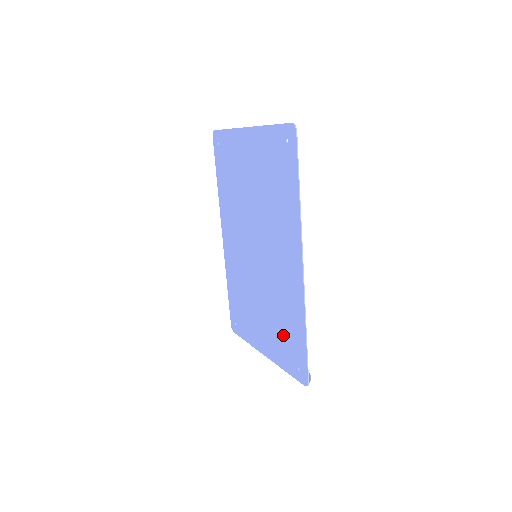
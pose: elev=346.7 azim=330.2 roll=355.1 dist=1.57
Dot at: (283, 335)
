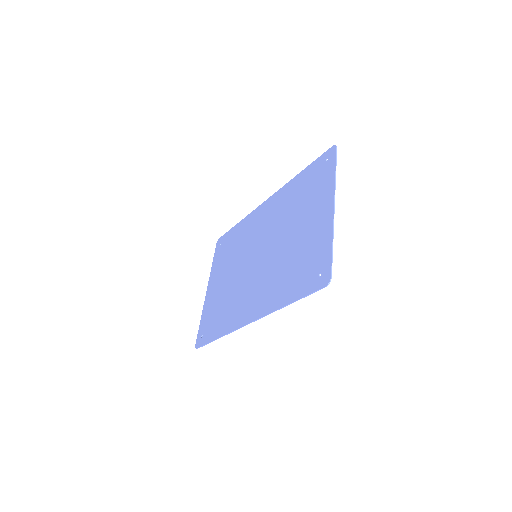
Dot at: (216, 311)
